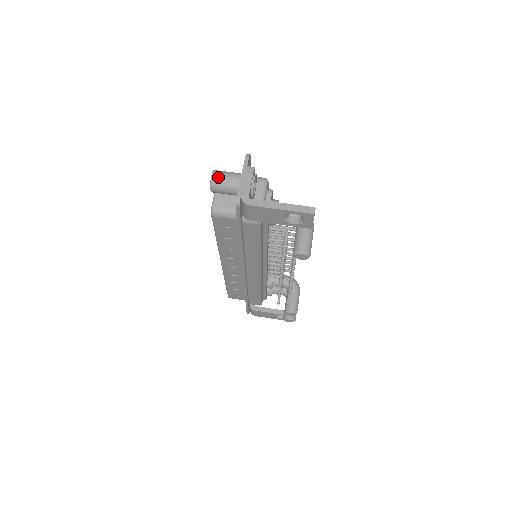
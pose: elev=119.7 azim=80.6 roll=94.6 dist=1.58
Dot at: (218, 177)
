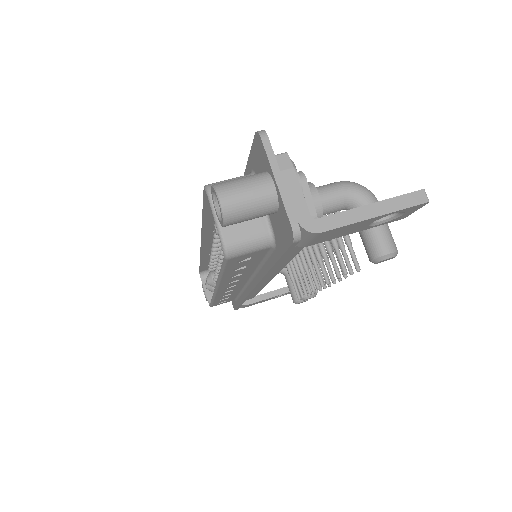
Dot at: (233, 199)
